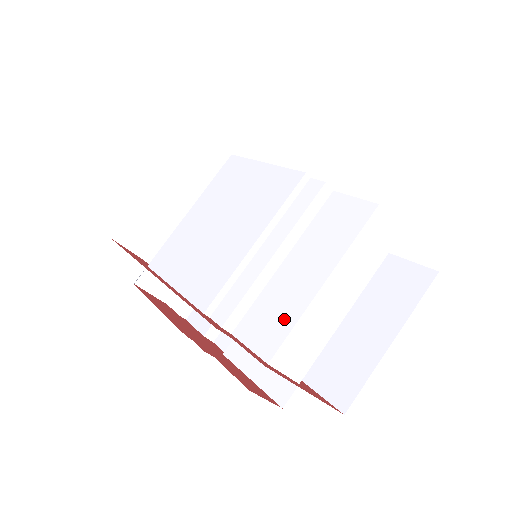
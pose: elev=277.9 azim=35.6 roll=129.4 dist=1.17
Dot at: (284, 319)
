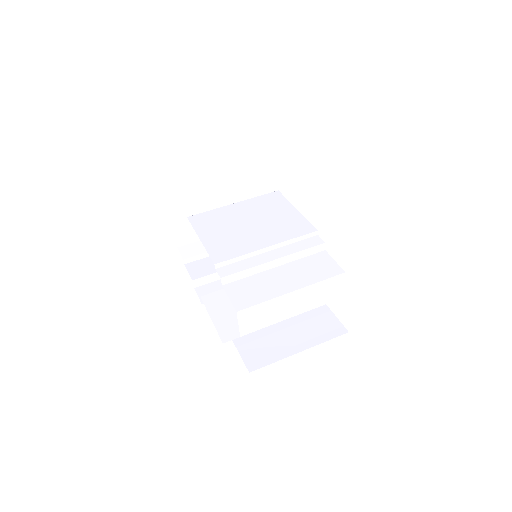
Dot at: (259, 296)
